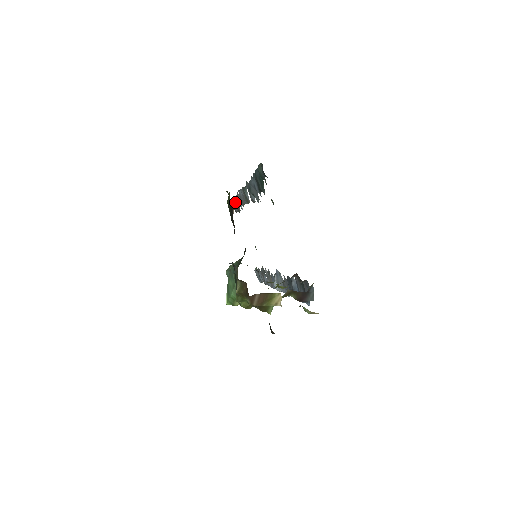
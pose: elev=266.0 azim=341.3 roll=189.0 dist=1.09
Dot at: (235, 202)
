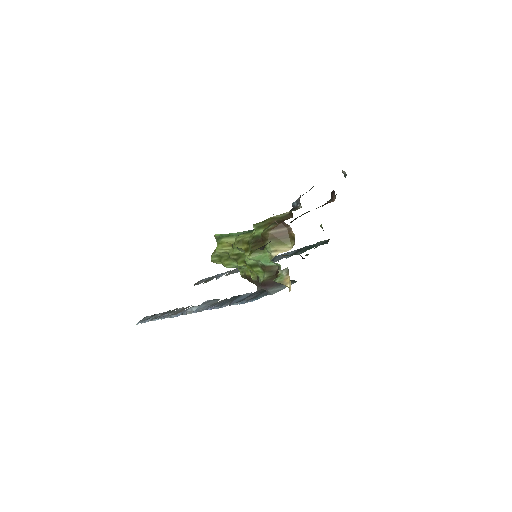
Dot at: (211, 277)
